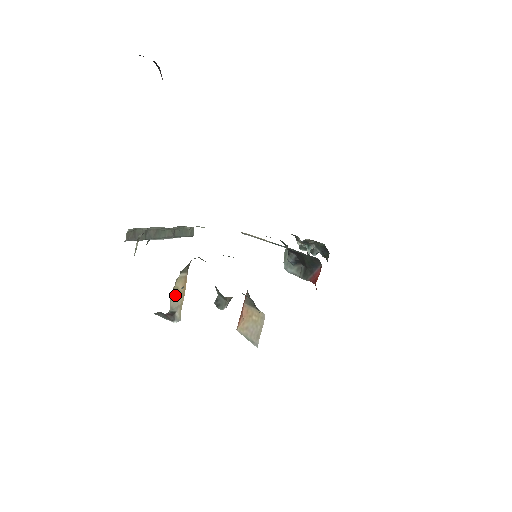
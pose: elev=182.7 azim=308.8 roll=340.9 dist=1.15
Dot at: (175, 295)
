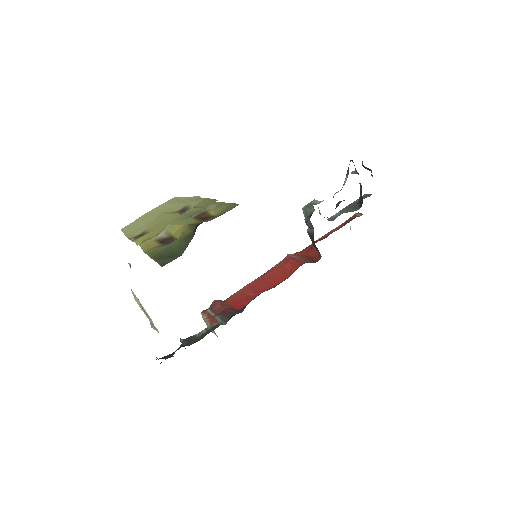
Dot at: occluded
